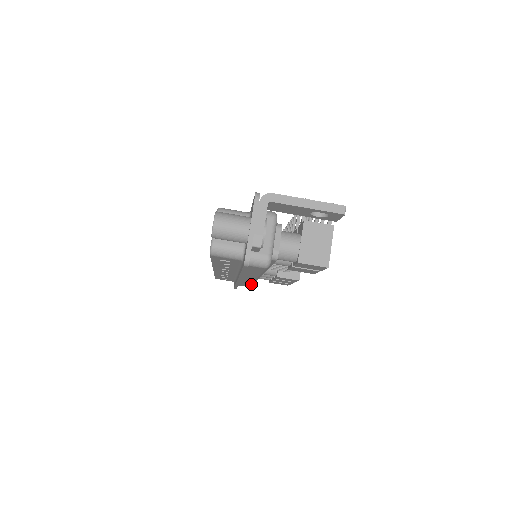
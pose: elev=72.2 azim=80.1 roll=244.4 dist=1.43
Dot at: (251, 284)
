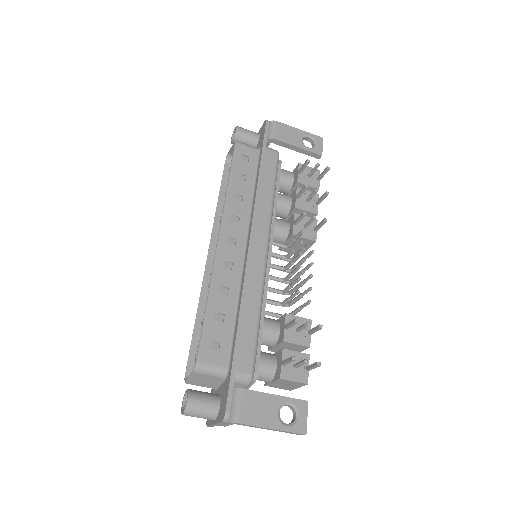
Dot at: occluded
